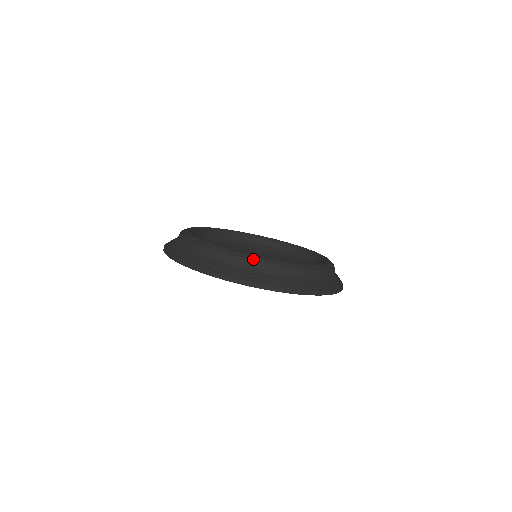
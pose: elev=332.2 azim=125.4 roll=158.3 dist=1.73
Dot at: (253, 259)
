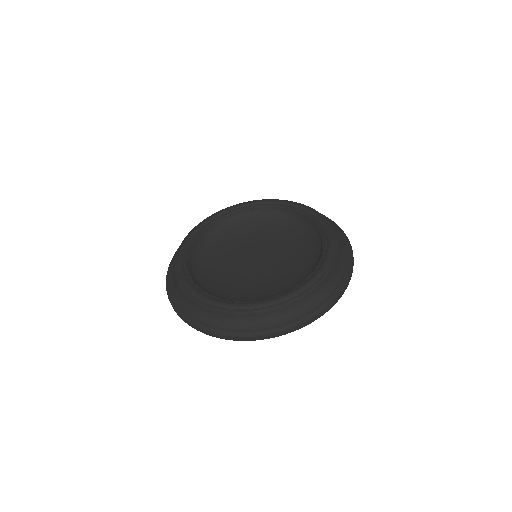
Dot at: (318, 284)
